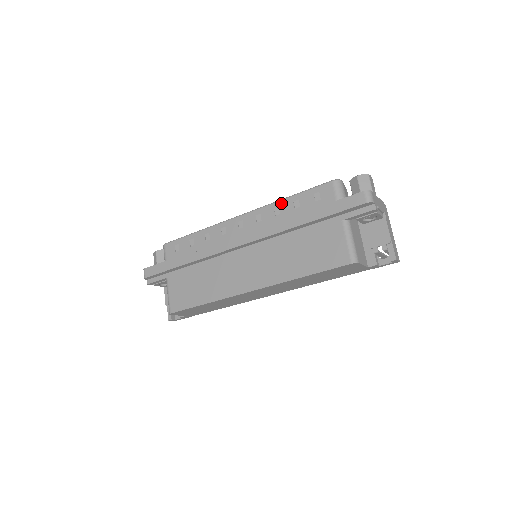
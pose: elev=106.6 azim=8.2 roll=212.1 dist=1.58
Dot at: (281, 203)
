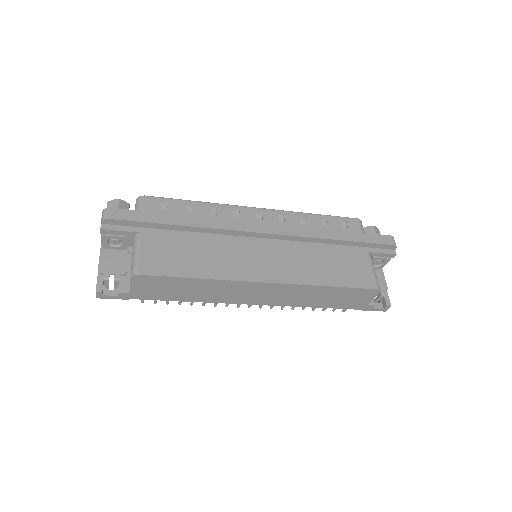
Dot at: (308, 215)
